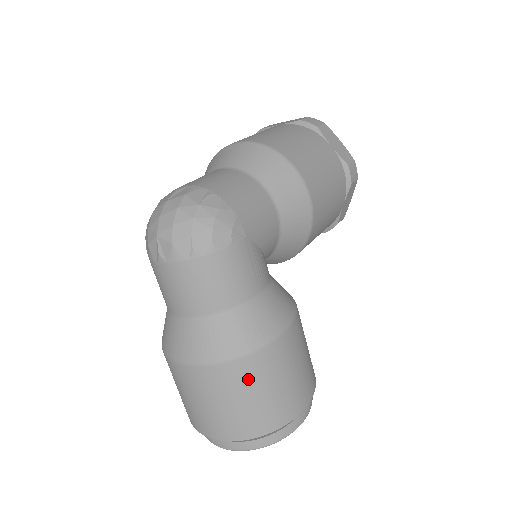
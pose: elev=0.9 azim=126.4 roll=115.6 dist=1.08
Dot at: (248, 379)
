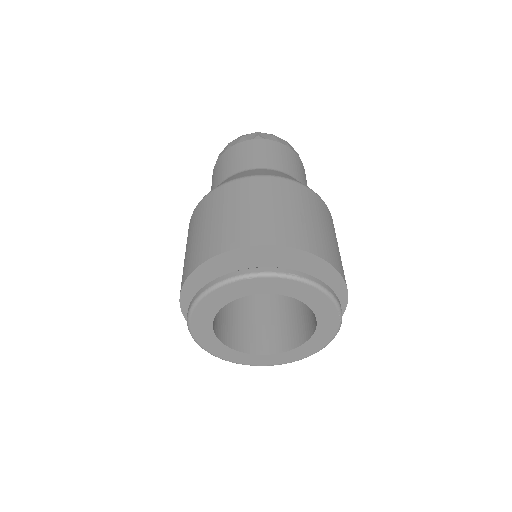
Dot at: (323, 214)
